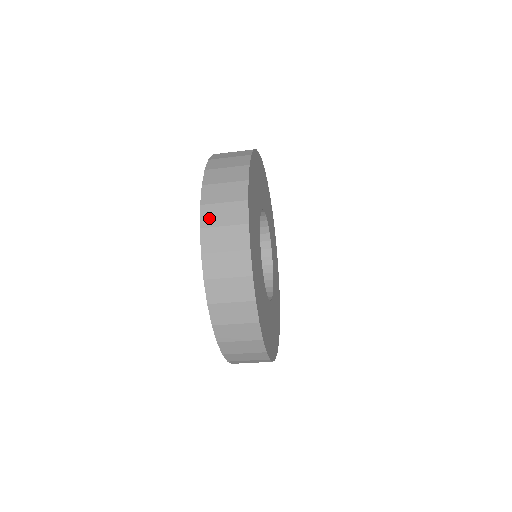
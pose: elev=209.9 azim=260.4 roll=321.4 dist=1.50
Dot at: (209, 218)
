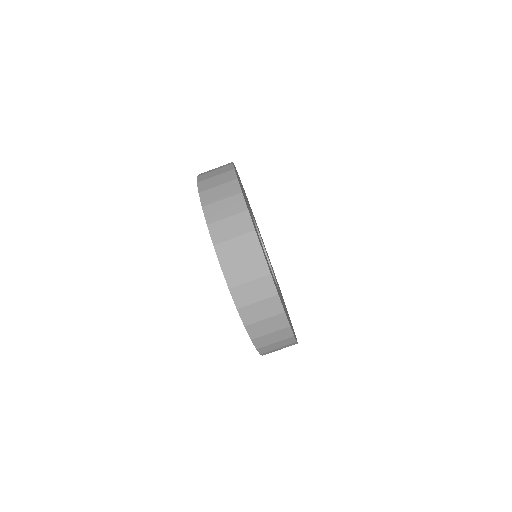
Dot at: occluded
